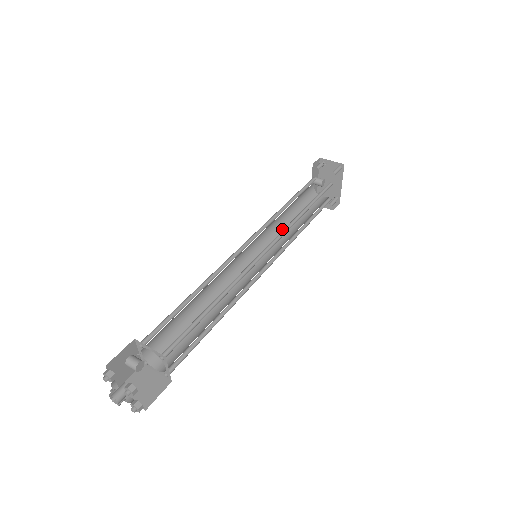
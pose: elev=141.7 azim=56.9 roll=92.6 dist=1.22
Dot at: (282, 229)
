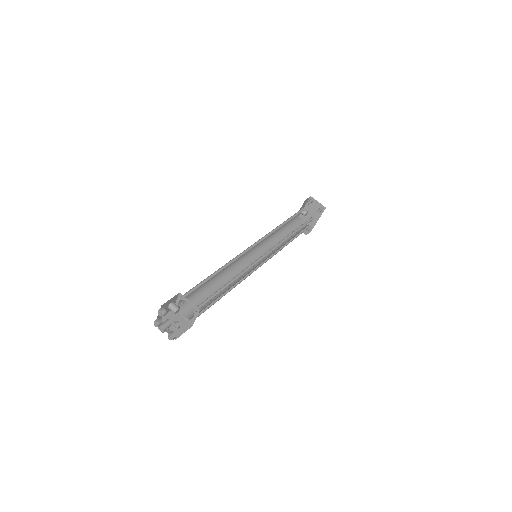
Dot at: (273, 240)
